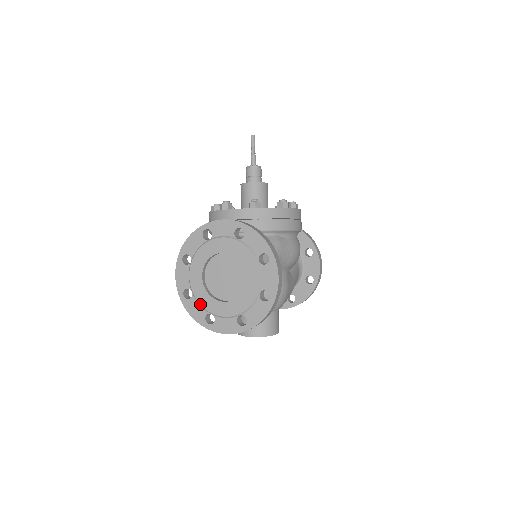
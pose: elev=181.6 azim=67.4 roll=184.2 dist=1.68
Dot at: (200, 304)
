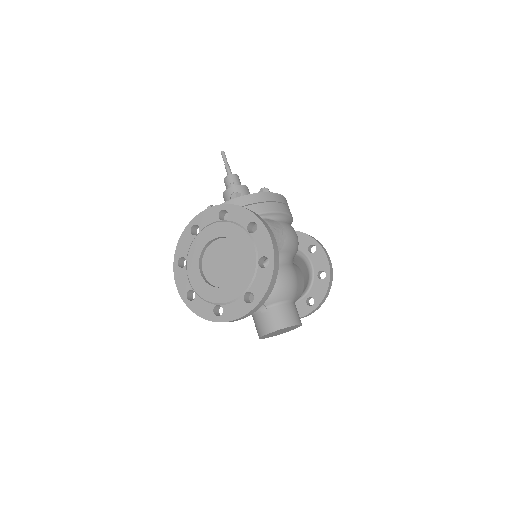
Dot at: (205, 299)
